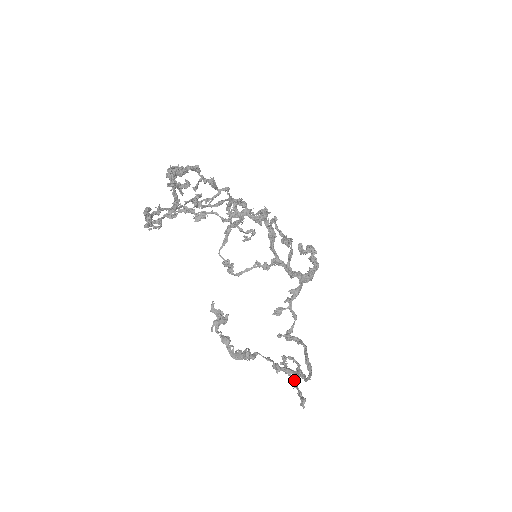
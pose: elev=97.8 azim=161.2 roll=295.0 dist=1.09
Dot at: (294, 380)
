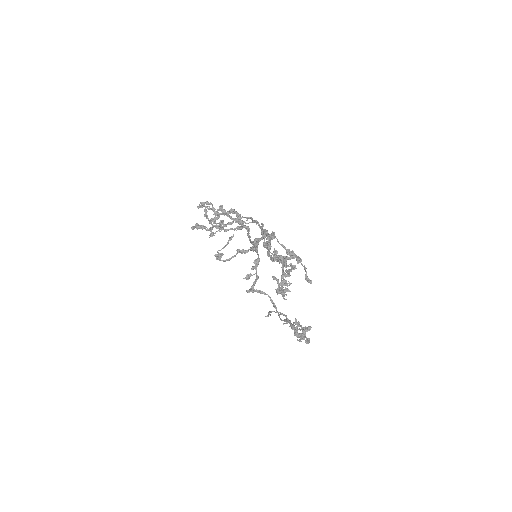
Dot at: occluded
